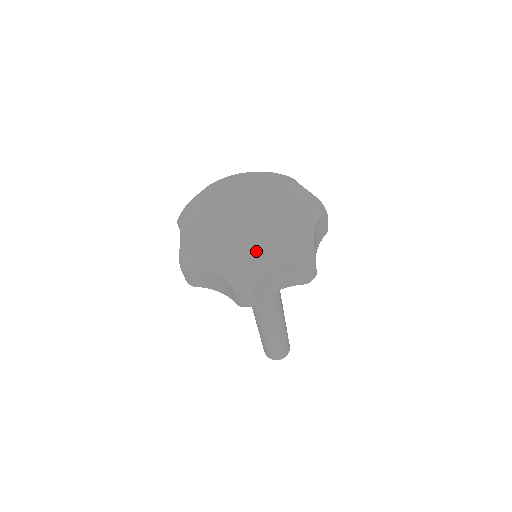
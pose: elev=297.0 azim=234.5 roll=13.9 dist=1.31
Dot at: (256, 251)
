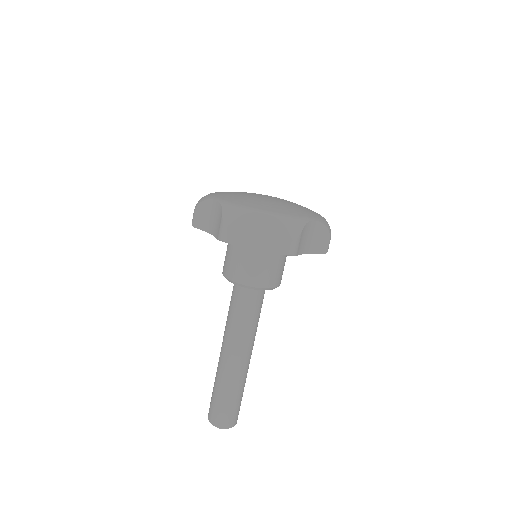
Dot at: (295, 210)
